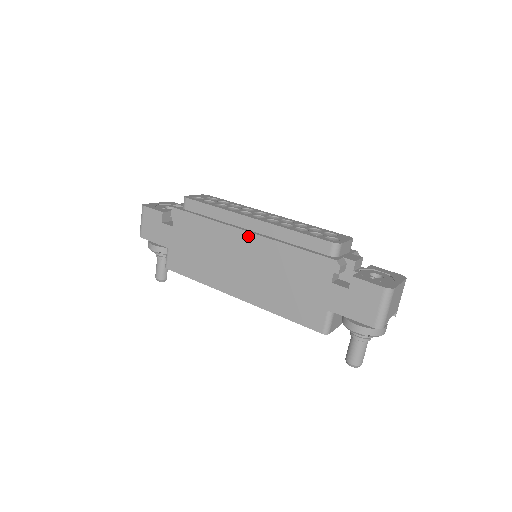
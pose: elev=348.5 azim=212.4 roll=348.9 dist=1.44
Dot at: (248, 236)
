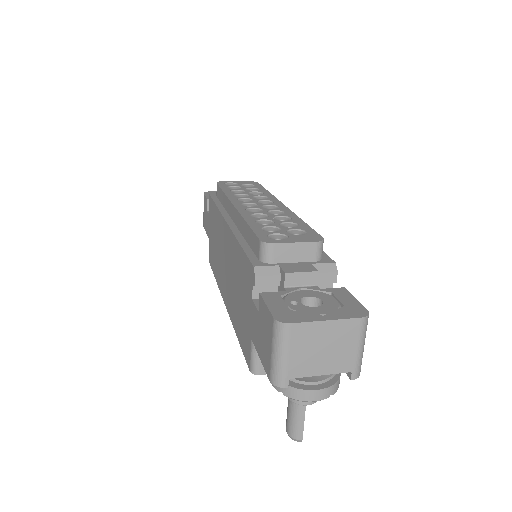
Dot at: (226, 227)
